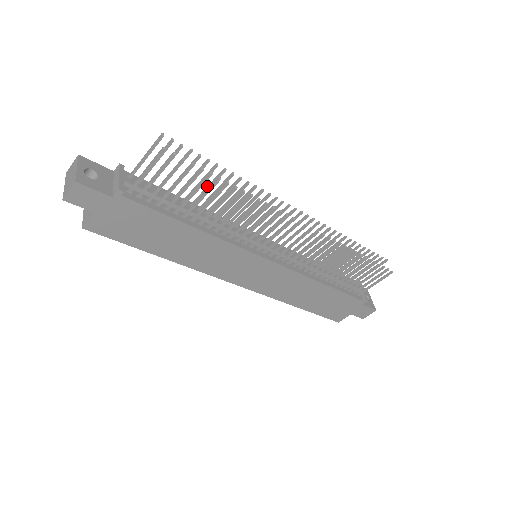
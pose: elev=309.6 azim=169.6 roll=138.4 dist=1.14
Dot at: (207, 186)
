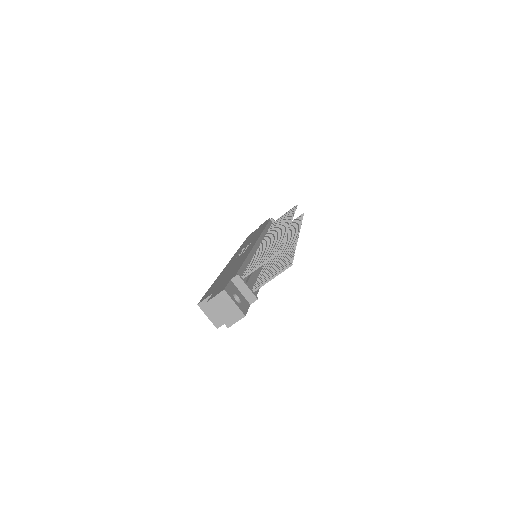
Dot at: (268, 249)
